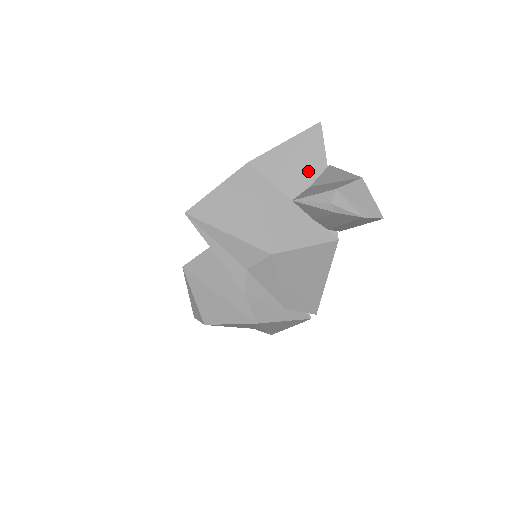
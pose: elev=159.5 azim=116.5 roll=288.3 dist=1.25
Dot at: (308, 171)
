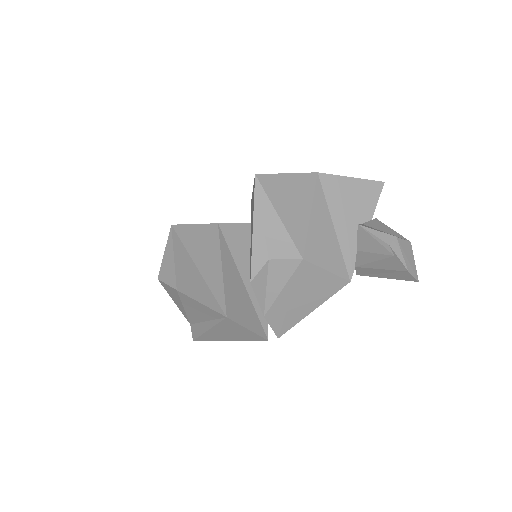
Dot at: (357, 212)
